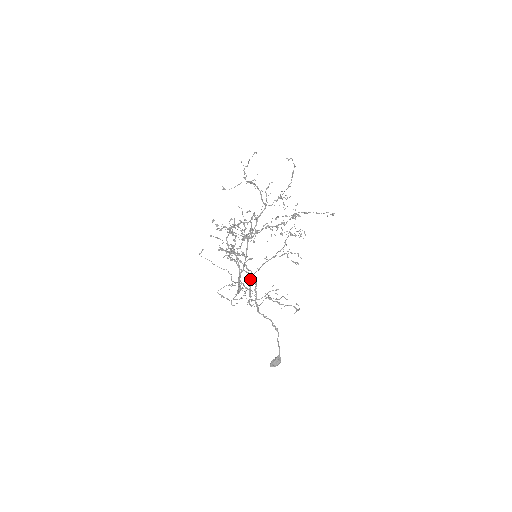
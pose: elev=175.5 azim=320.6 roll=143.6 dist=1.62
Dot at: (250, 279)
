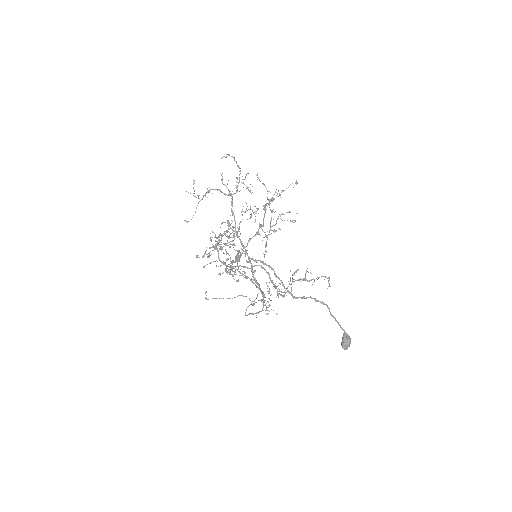
Dot at: (264, 269)
